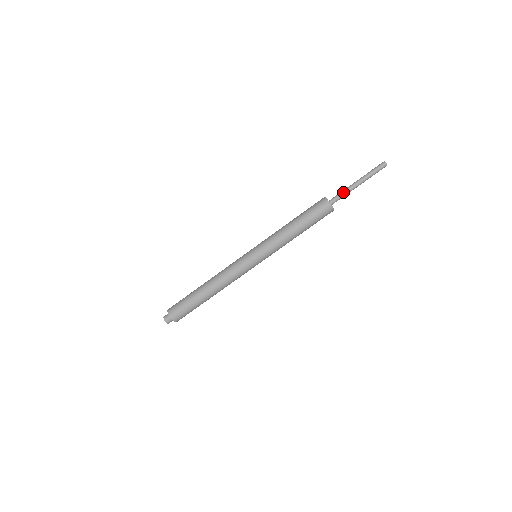
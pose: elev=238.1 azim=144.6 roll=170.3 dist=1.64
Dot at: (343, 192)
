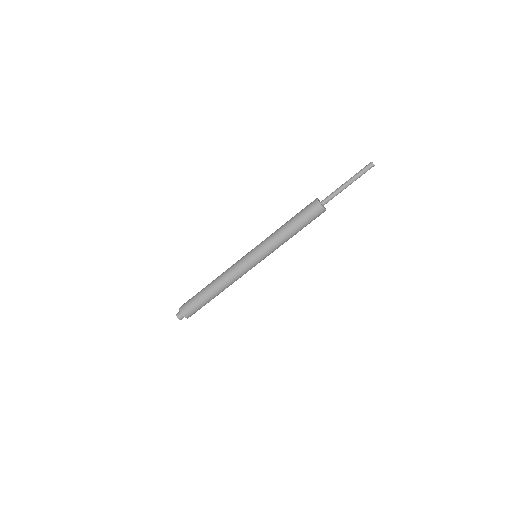
Dot at: (333, 192)
